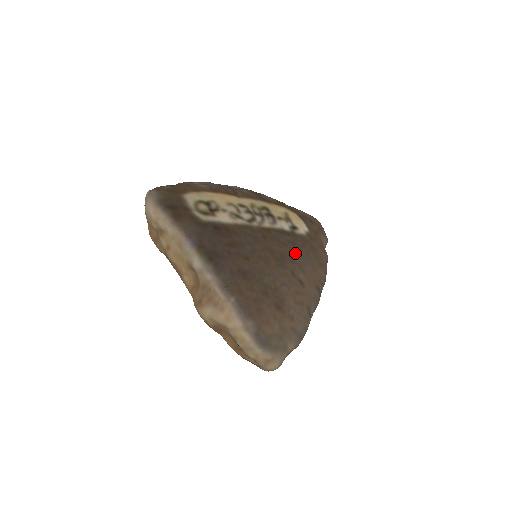
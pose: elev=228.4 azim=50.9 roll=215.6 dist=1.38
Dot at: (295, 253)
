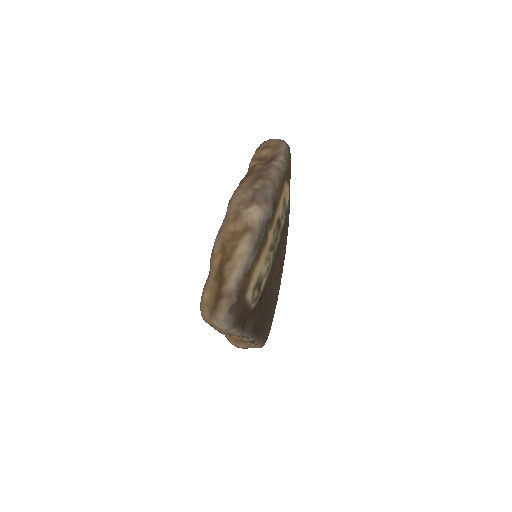
Dot at: (284, 245)
